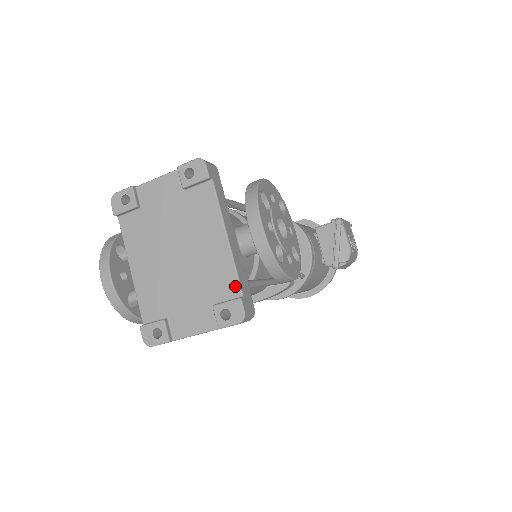
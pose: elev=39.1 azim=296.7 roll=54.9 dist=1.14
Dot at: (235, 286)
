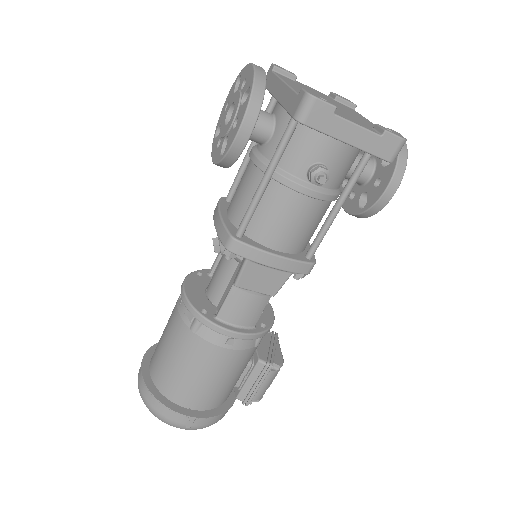
Dot at: occluded
